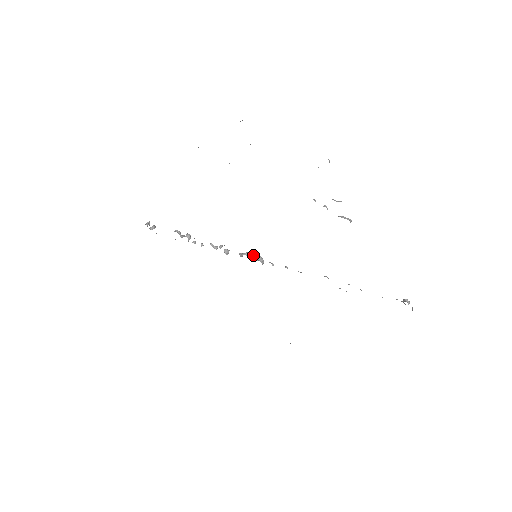
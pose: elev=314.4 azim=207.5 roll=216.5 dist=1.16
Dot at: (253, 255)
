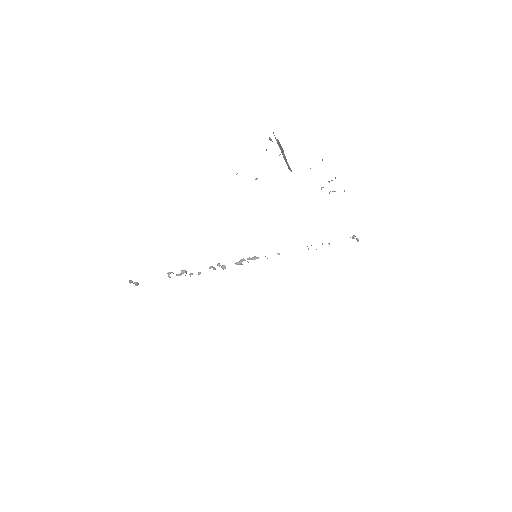
Dot at: (250, 258)
